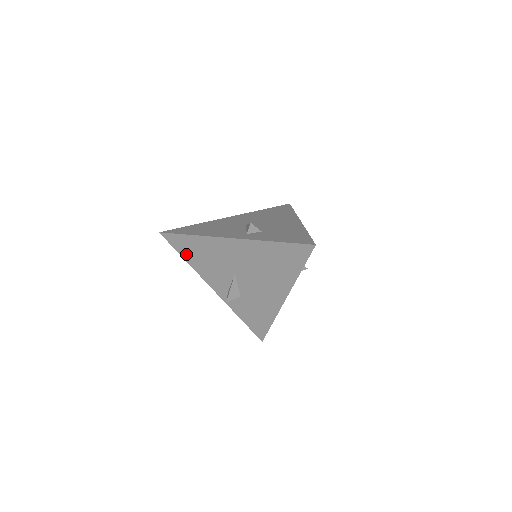
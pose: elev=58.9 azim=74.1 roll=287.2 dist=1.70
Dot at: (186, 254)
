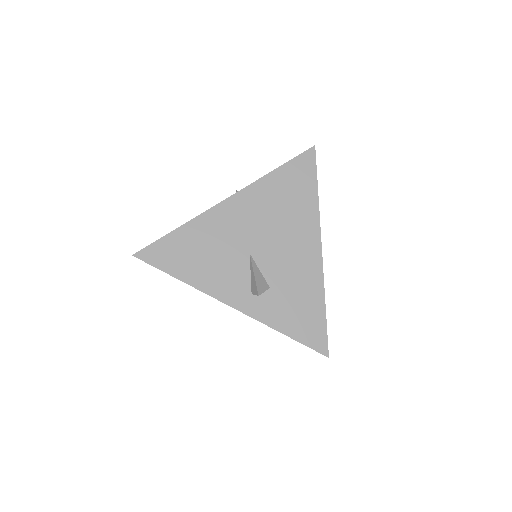
Dot at: occluded
